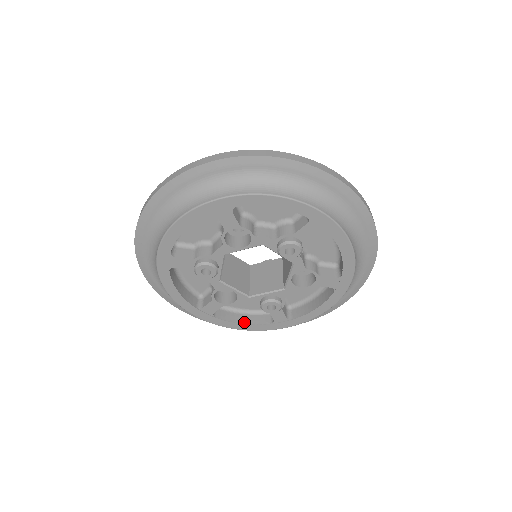
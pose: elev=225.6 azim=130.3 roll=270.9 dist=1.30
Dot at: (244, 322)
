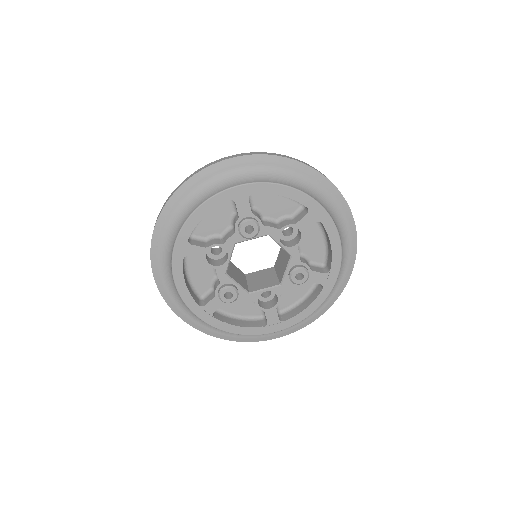
Dot at: (307, 306)
